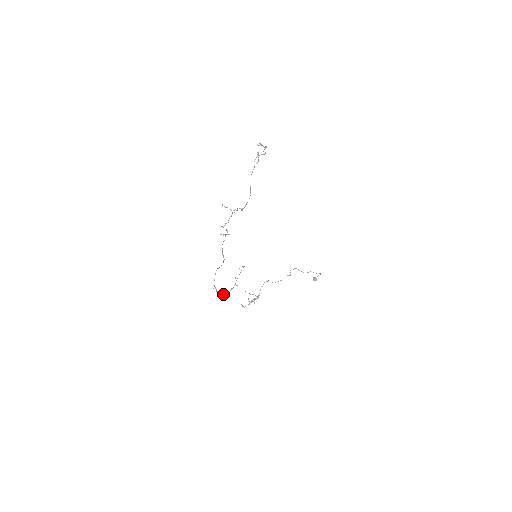
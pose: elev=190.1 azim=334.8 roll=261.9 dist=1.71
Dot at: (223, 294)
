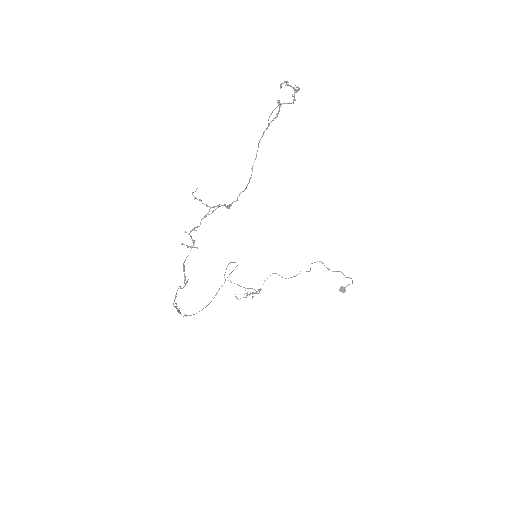
Dot at: (190, 315)
